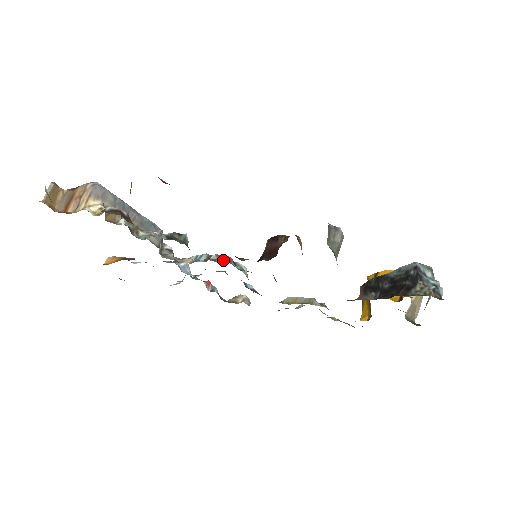
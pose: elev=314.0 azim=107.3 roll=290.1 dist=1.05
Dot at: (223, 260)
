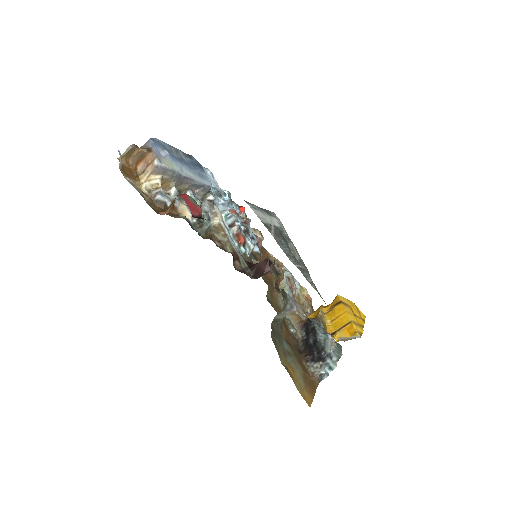
Dot at: (236, 240)
